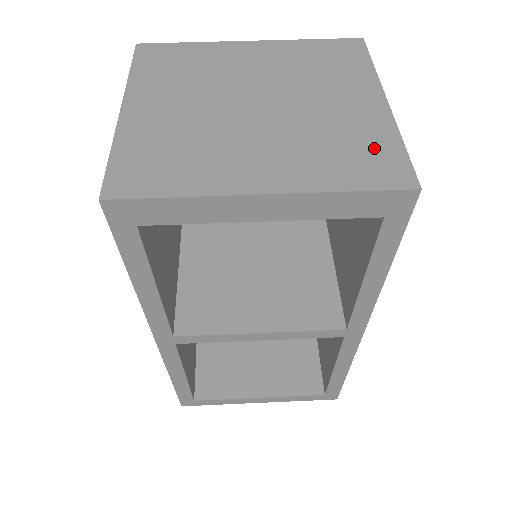
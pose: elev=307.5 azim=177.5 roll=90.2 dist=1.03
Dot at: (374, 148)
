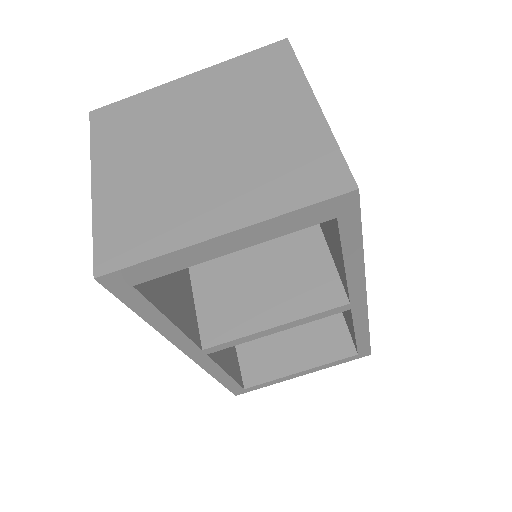
Dot at: (312, 158)
